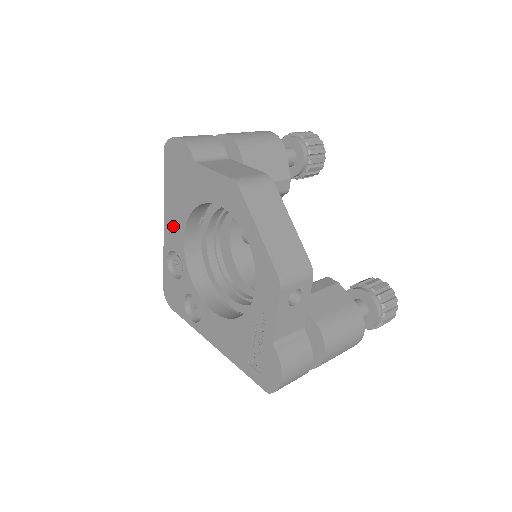
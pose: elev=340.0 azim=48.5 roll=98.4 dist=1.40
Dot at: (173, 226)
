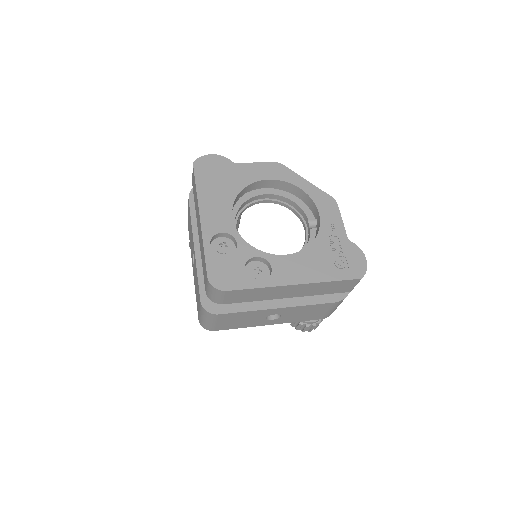
Dot at: (215, 213)
